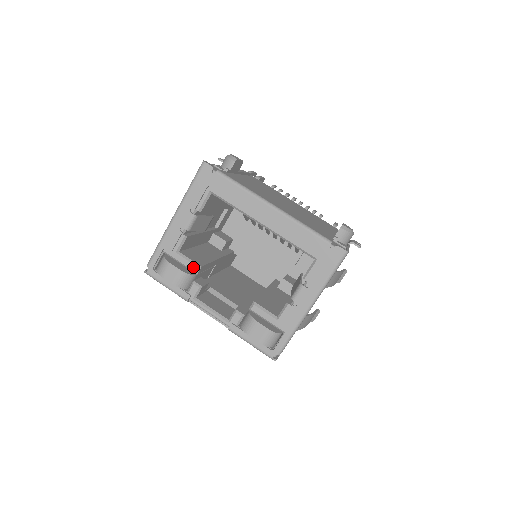
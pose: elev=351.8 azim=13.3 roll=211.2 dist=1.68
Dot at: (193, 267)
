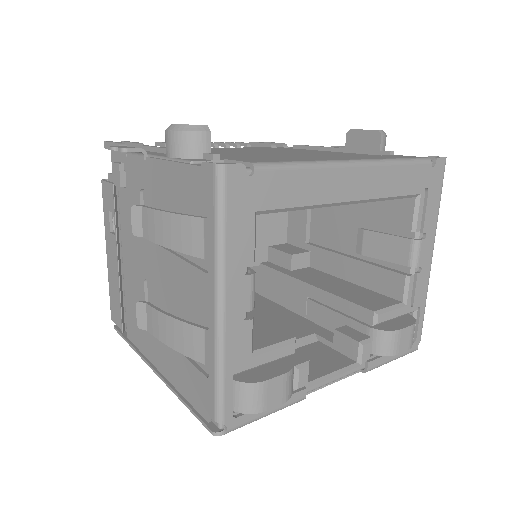
Dot at: (288, 350)
